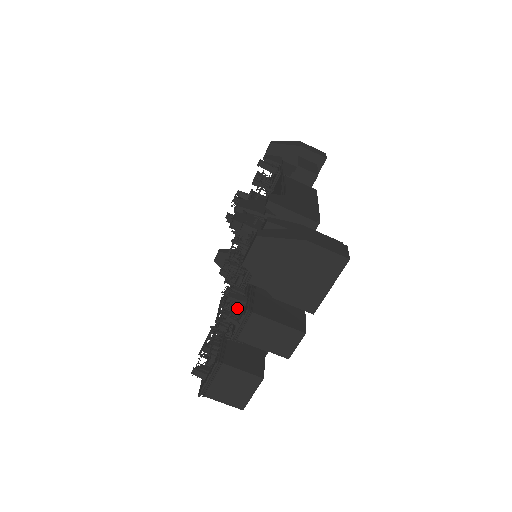
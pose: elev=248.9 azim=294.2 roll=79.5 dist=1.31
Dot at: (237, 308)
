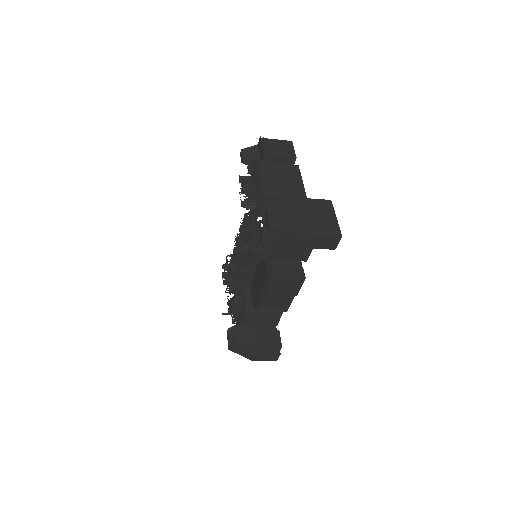
Dot at: occluded
